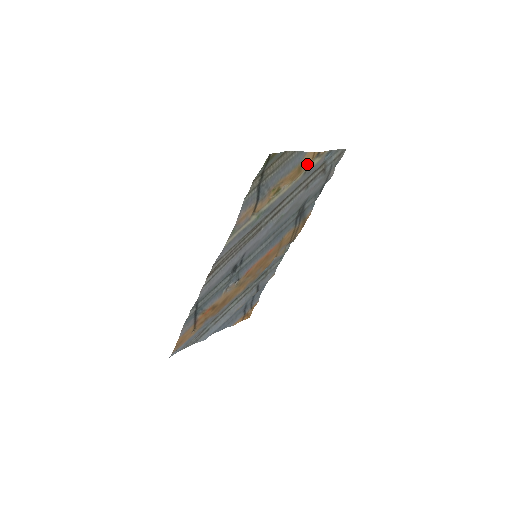
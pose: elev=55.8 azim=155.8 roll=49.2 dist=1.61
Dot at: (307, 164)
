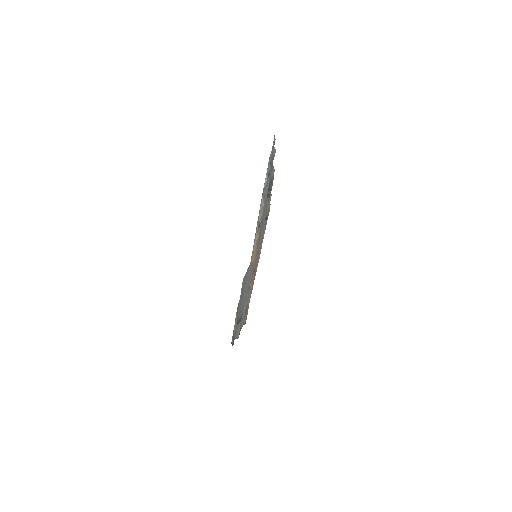
Dot at: (256, 245)
